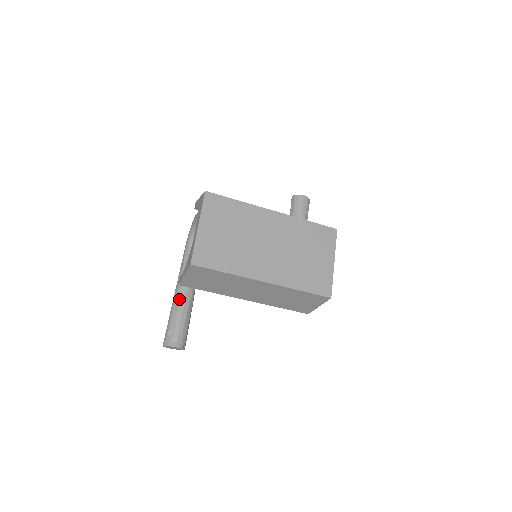
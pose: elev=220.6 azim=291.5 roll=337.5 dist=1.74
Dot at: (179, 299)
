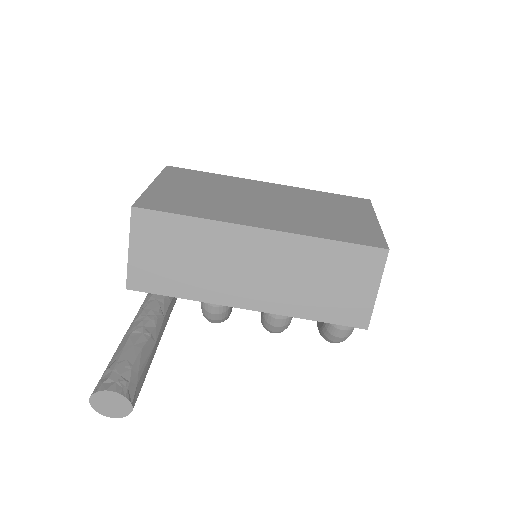
Dot at: (131, 330)
